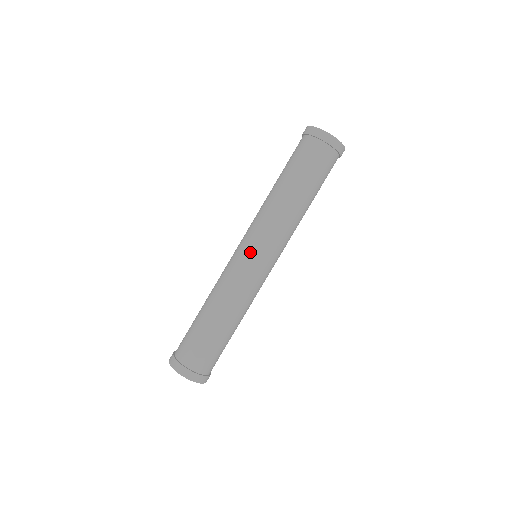
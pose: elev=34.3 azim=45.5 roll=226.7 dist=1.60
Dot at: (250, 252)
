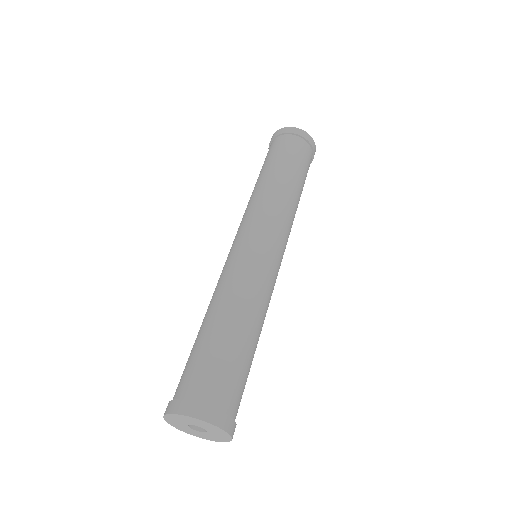
Dot at: (256, 238)
